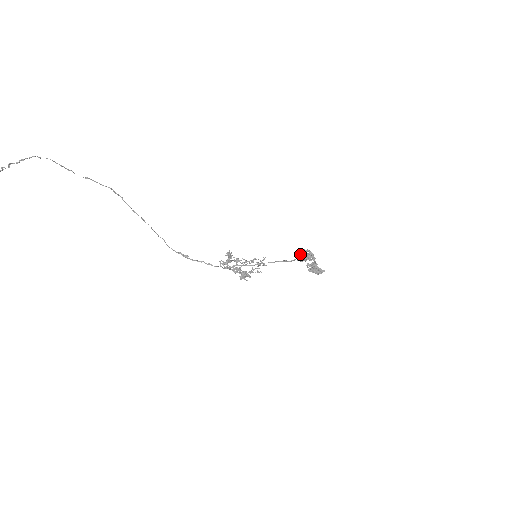
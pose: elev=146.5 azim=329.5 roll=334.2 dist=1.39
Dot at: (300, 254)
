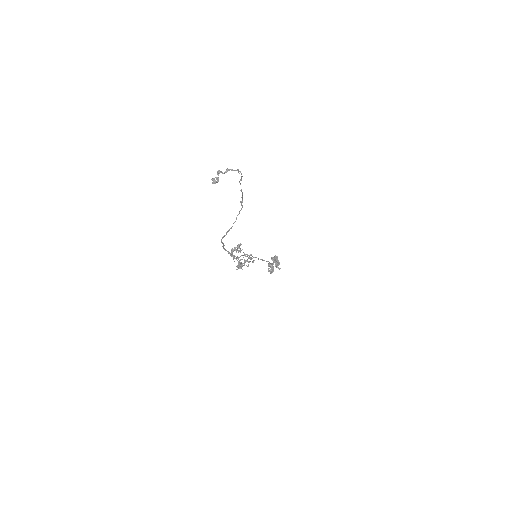
Dot at: (277, 263)
